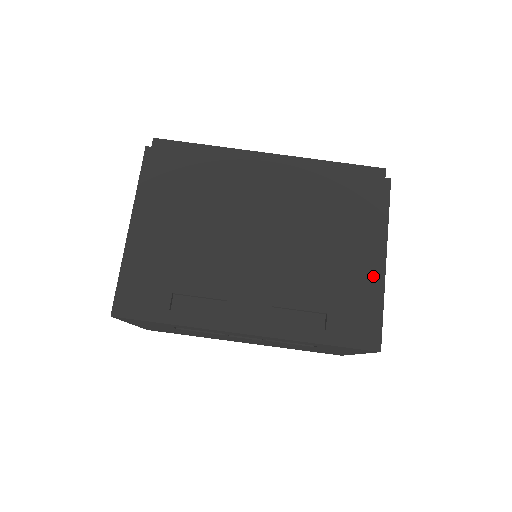
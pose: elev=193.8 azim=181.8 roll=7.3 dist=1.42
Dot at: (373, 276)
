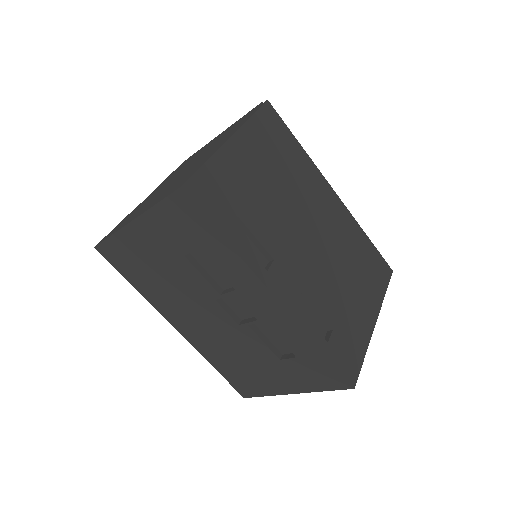
Dot at: (366, 327)
